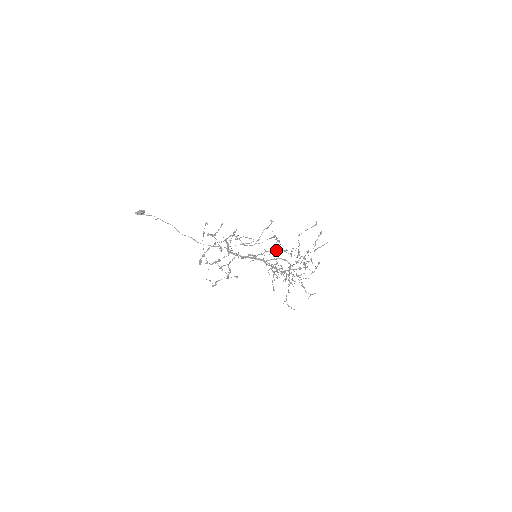
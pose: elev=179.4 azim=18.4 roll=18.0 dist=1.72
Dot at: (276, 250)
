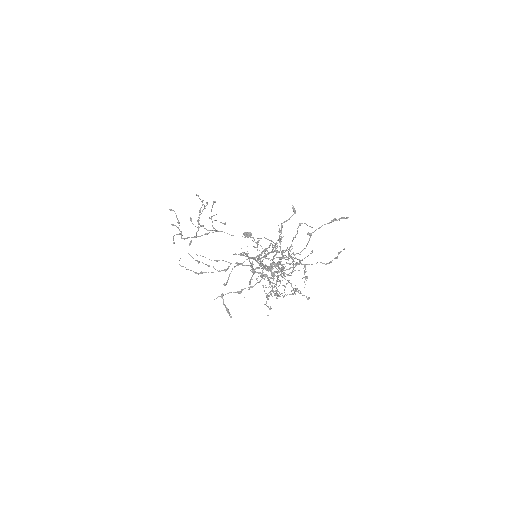
Dot at: (277, 251)
